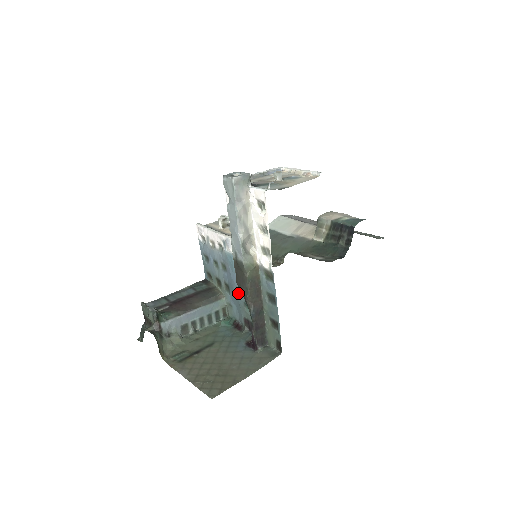
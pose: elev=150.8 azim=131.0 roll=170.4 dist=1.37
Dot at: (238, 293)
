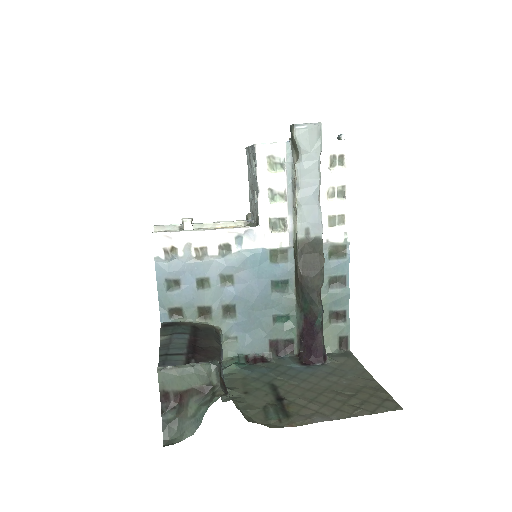
Dot at: (262, 306)
